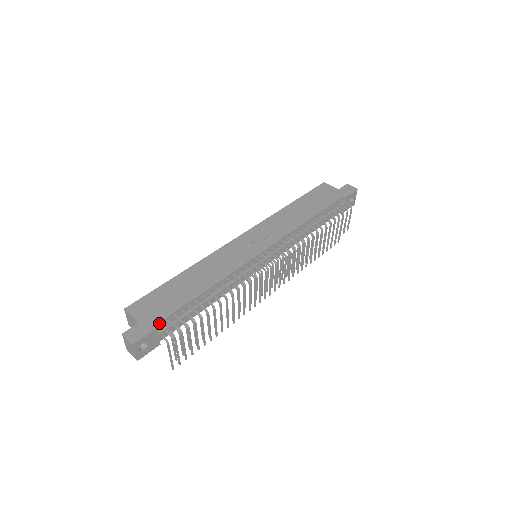
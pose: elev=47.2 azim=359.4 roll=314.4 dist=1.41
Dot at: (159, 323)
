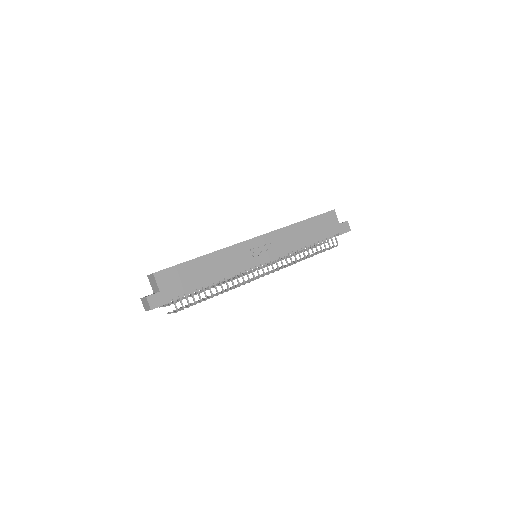
Dot at: (173, 298)
